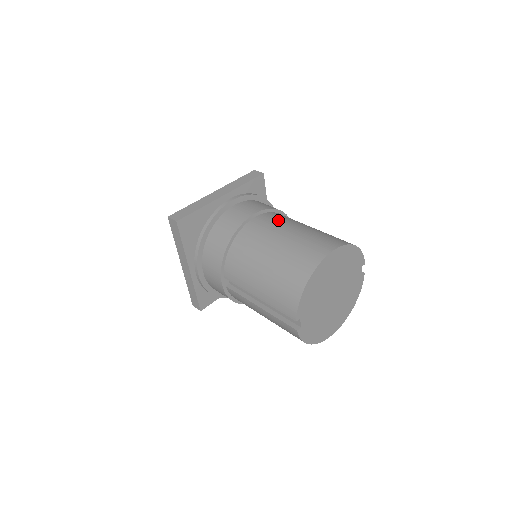
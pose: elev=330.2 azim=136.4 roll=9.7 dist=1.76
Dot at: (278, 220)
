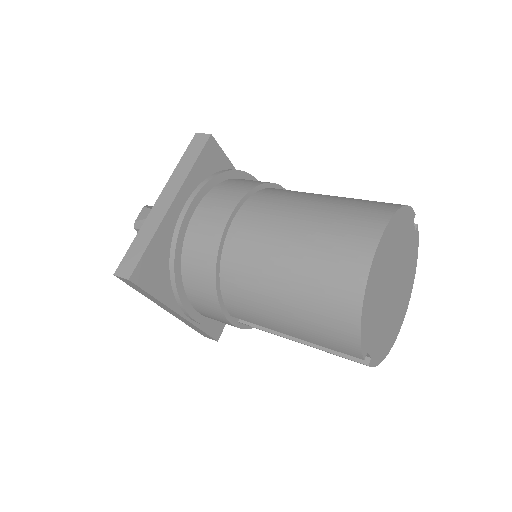
Dot at: (268, 211)
